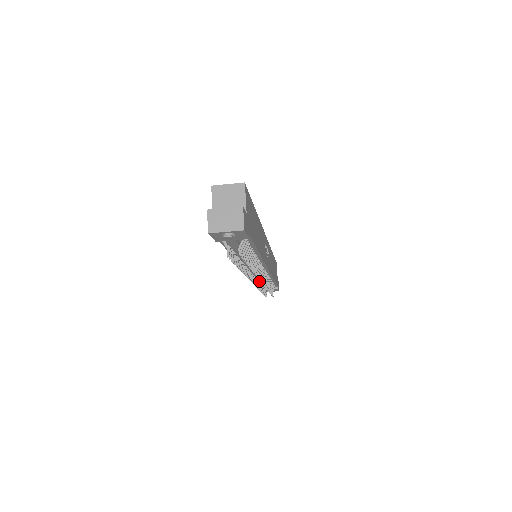
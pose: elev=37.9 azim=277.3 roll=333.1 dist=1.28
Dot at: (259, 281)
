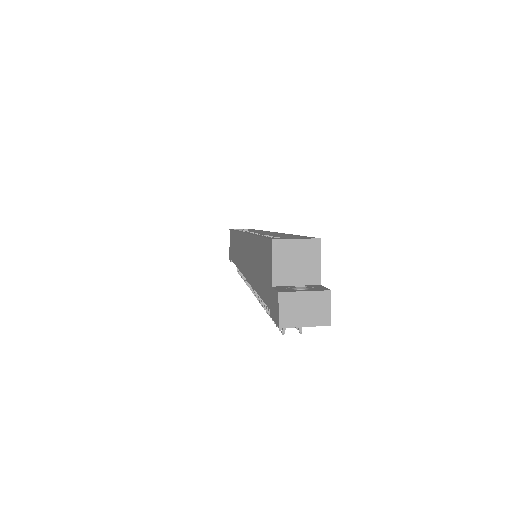
Dot at: occluded
